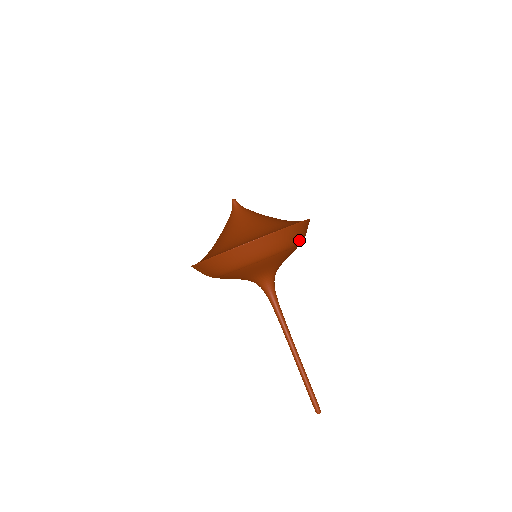
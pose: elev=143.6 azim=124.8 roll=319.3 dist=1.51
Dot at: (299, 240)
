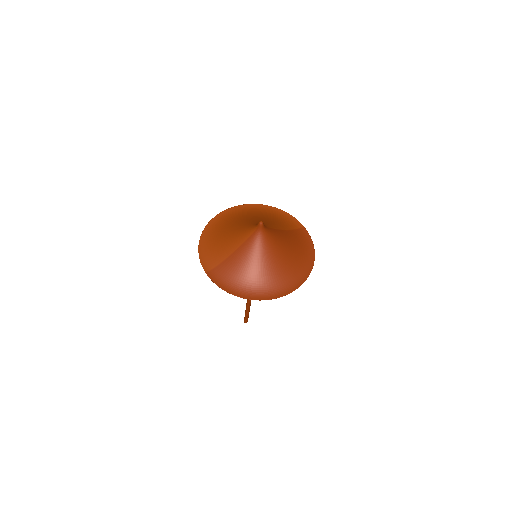
Dot at: occluded
